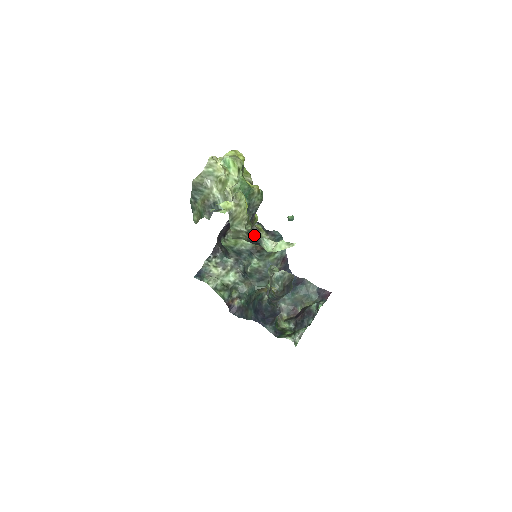
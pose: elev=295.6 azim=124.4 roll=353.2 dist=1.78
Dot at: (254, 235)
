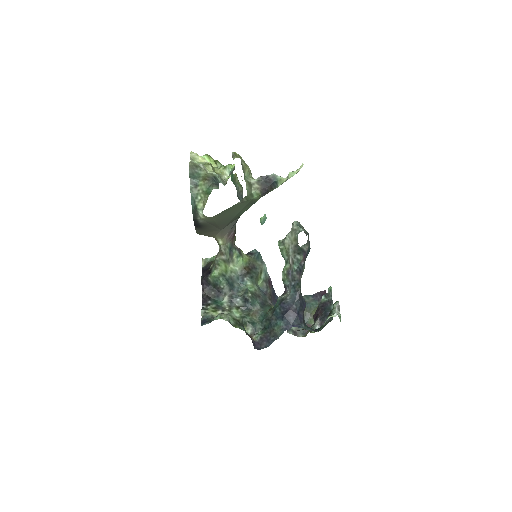
Dot at: (266, 179)
